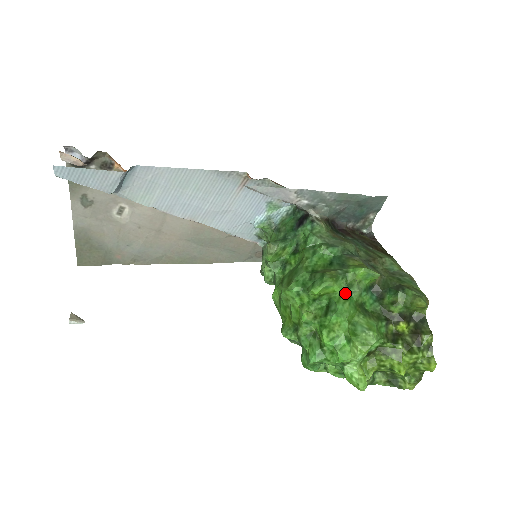
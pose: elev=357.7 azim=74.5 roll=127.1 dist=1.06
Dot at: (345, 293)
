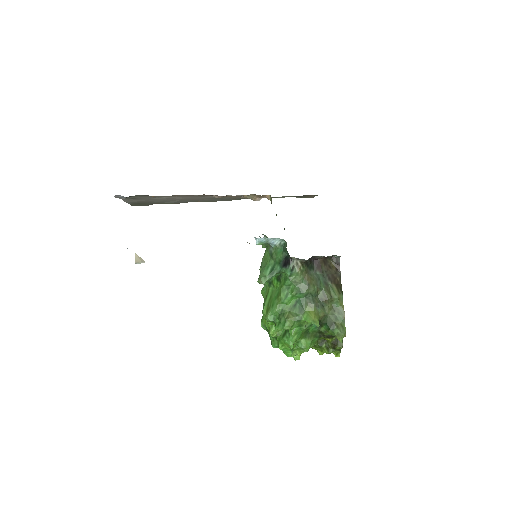
Dot at: (297, 329)
